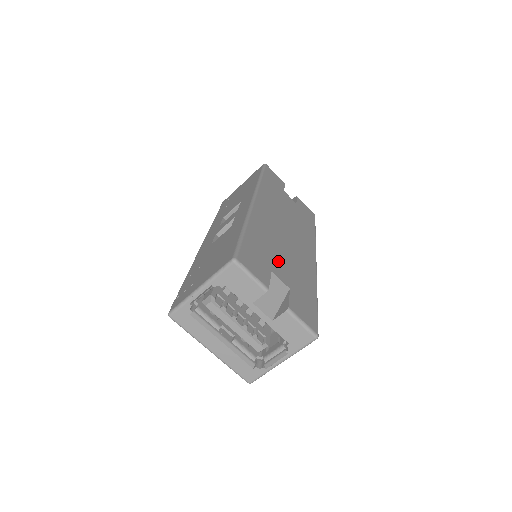
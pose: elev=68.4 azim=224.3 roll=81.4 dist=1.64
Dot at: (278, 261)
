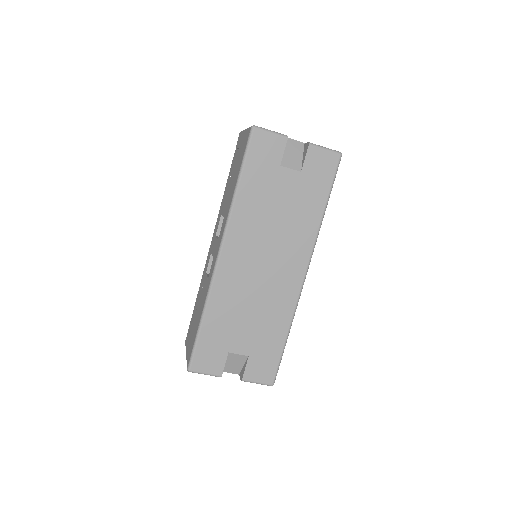
Dot at: (240, 331)
